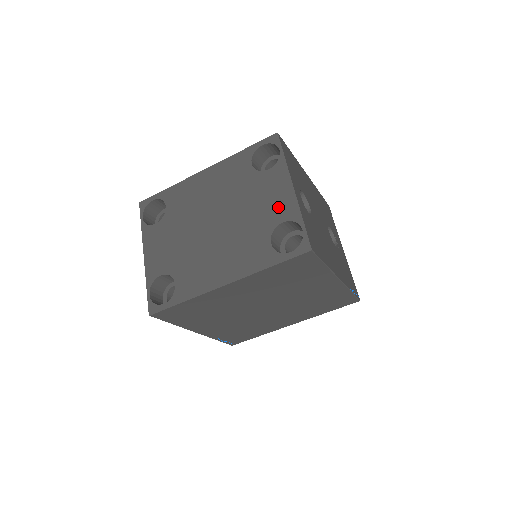
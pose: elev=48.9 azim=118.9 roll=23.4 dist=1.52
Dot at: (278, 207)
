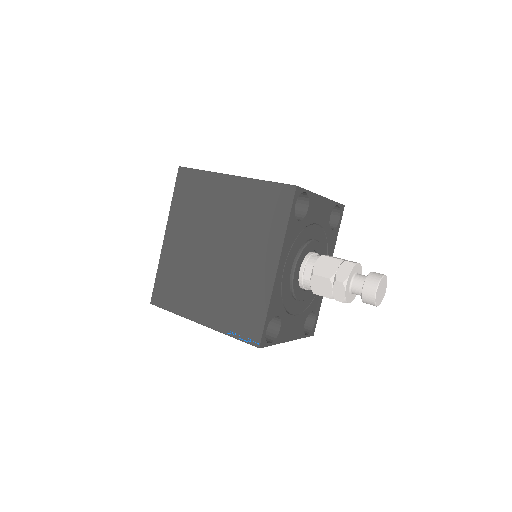
Dot at: occluded
